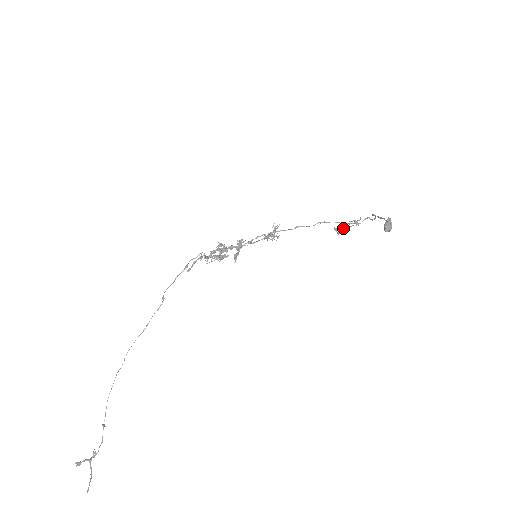
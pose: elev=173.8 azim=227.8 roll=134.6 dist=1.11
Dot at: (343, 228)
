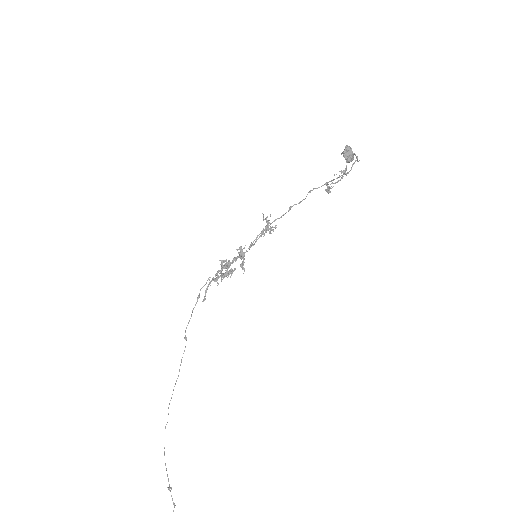
Dot at: occluded
